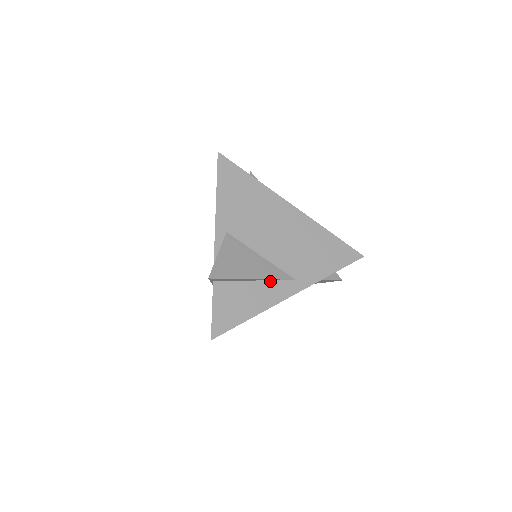
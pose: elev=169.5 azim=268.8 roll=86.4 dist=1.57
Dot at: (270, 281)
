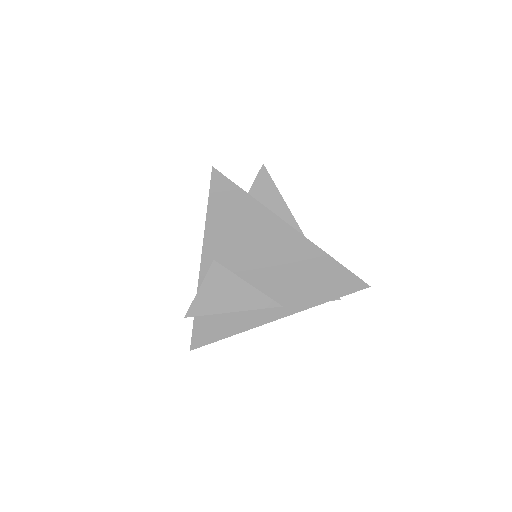
Dot at: (255, 307)
